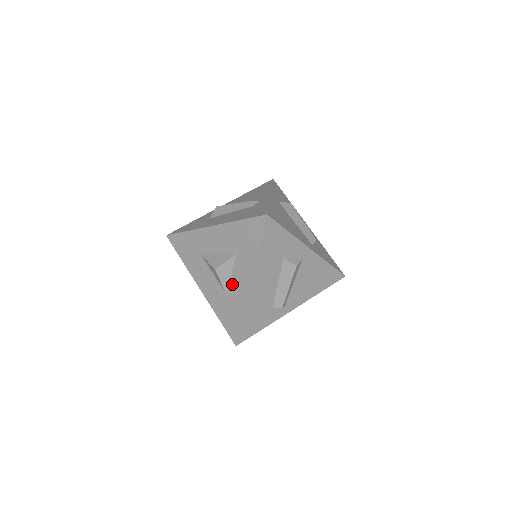
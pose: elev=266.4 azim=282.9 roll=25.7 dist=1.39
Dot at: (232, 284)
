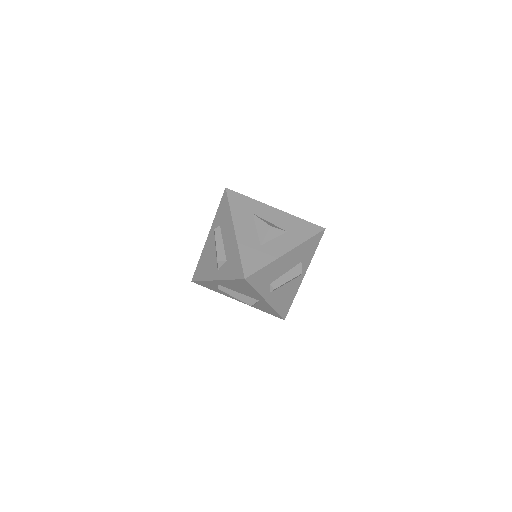
Dot at: (271, 244)
